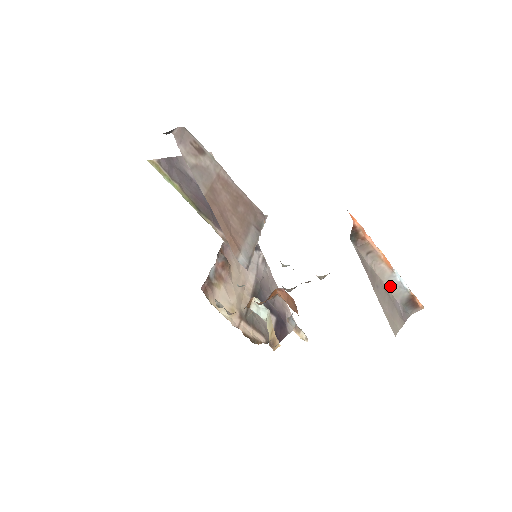
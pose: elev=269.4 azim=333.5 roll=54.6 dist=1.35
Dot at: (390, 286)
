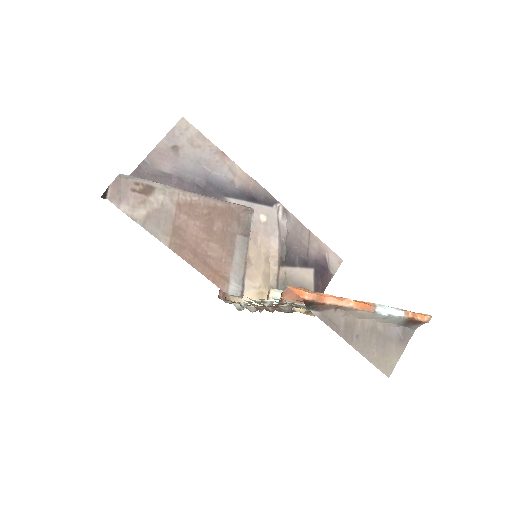
Dot at: (378, 320)
